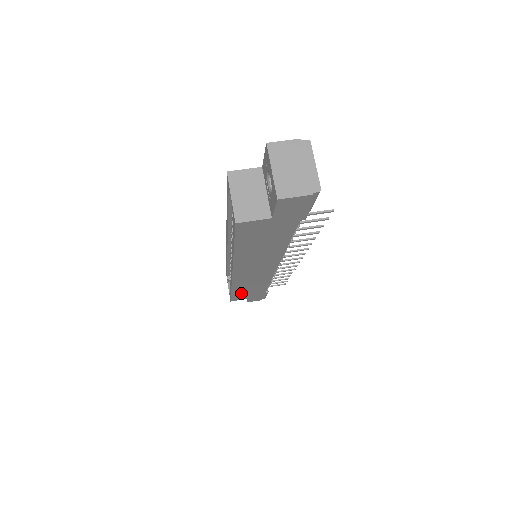
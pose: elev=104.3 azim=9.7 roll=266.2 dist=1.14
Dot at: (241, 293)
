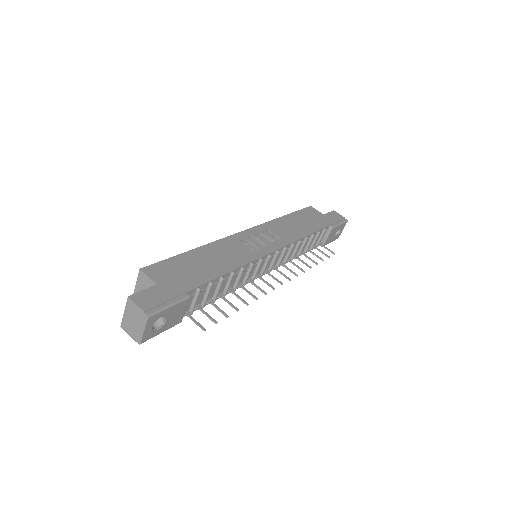
Dot at: occluded
